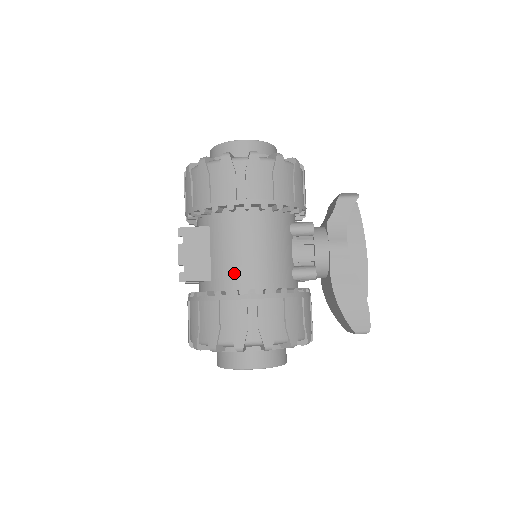
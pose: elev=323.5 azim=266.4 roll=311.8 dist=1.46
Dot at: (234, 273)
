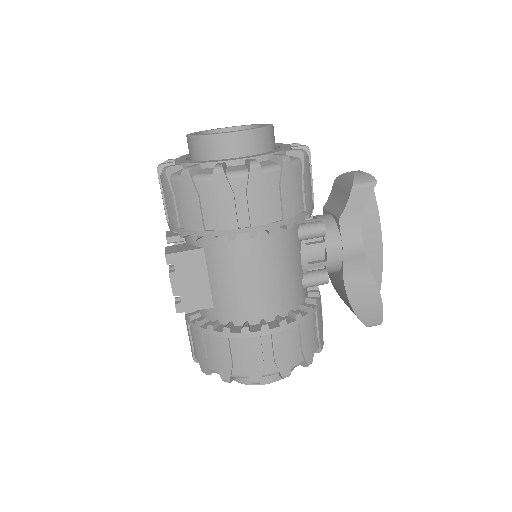
Dot at: (241, 303)
